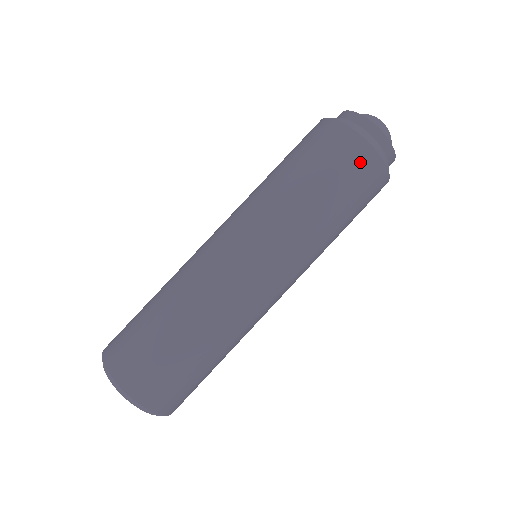
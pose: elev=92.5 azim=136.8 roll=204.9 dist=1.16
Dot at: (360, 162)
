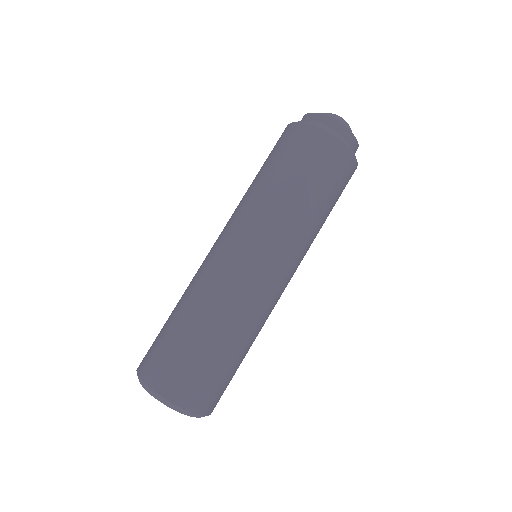
Dot at: (340, 163)
